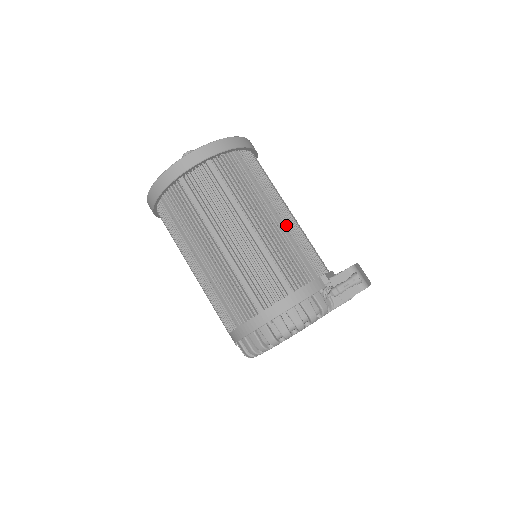
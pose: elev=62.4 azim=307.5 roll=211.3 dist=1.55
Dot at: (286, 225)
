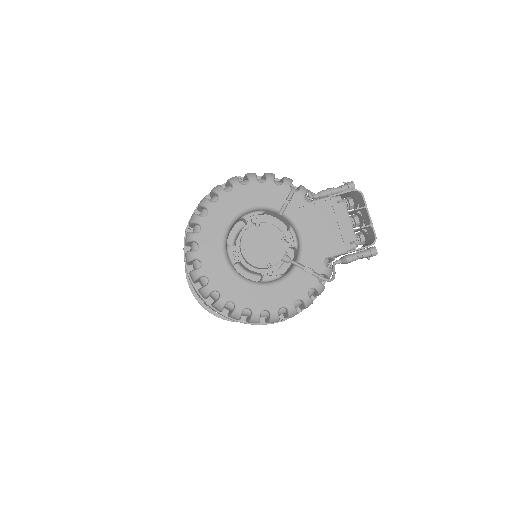
Dot at: occluded
